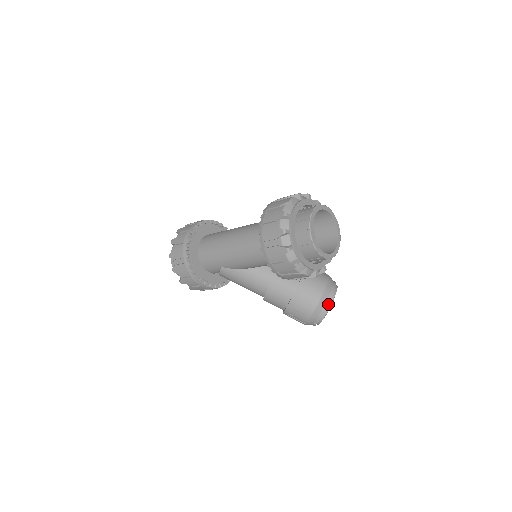
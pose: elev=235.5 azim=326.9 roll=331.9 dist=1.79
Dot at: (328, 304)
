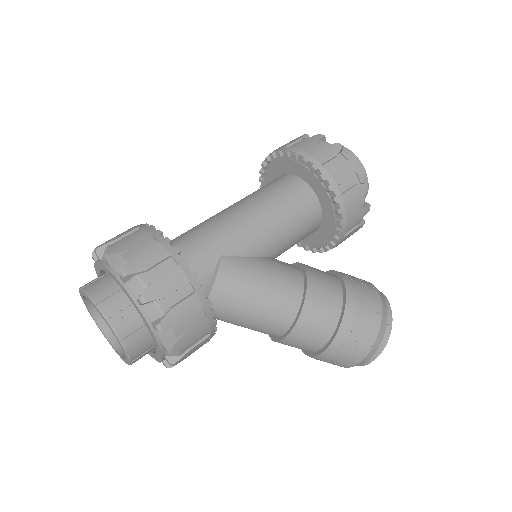
Dot at: occluded
